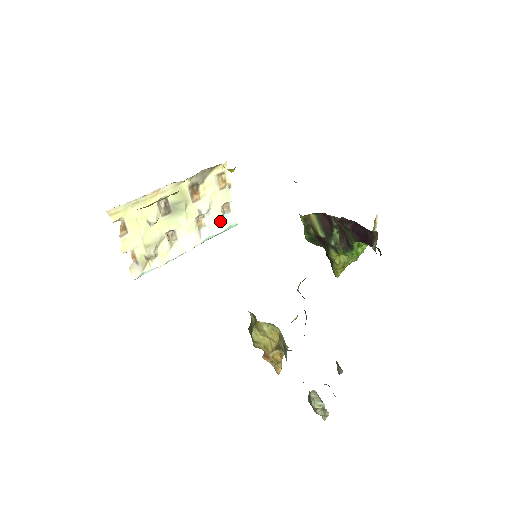
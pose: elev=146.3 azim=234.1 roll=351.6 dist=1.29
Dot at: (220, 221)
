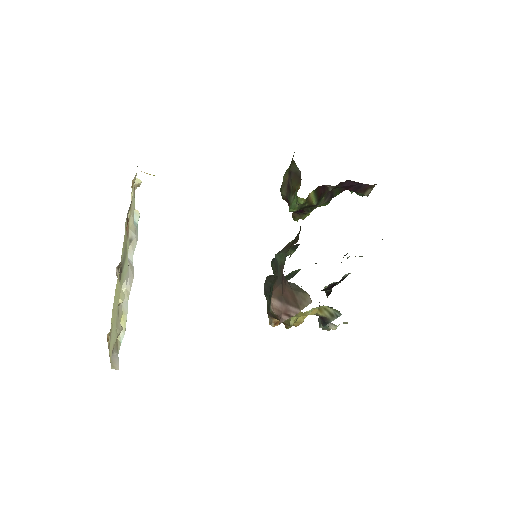
Dot at: occluded
